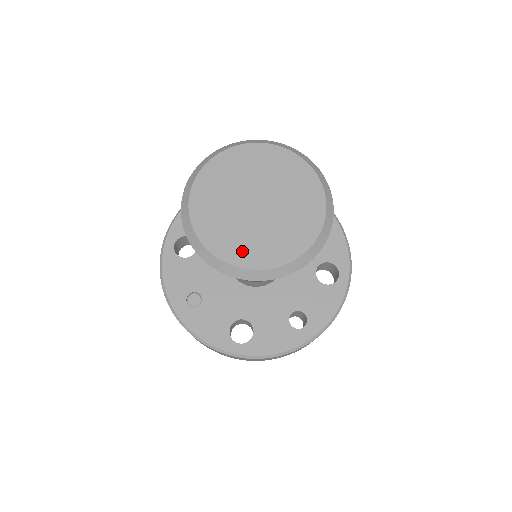
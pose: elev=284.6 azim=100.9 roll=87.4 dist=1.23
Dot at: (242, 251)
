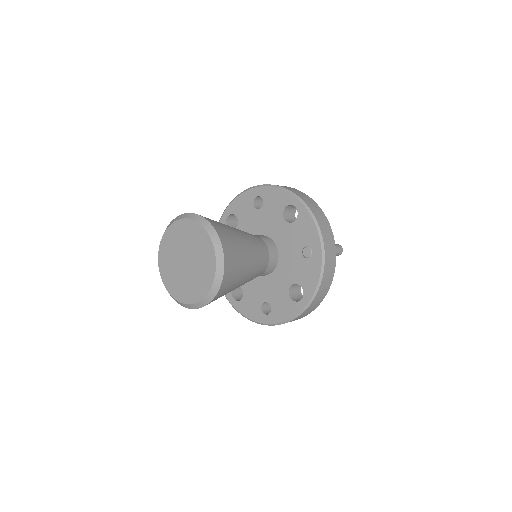
Dot at: (170, 283)
